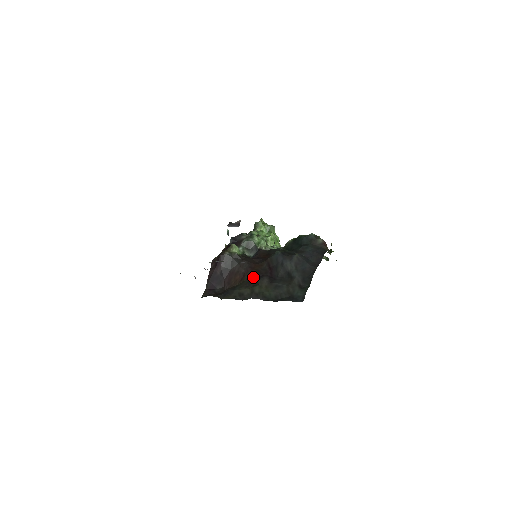
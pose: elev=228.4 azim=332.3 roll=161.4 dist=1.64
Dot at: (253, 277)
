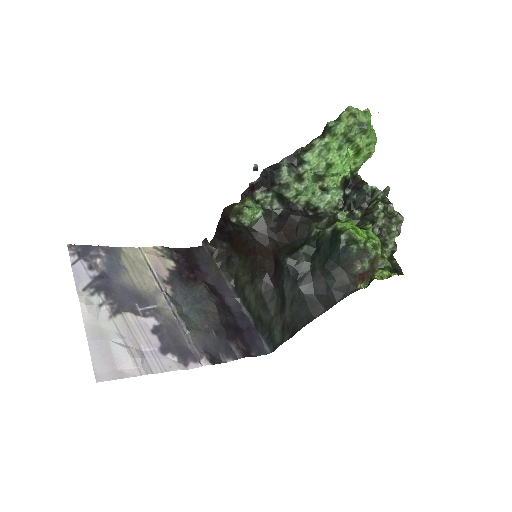
Dot at: (255, 266)
